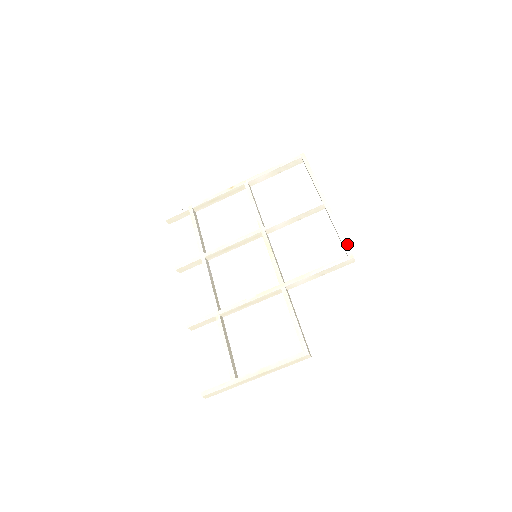
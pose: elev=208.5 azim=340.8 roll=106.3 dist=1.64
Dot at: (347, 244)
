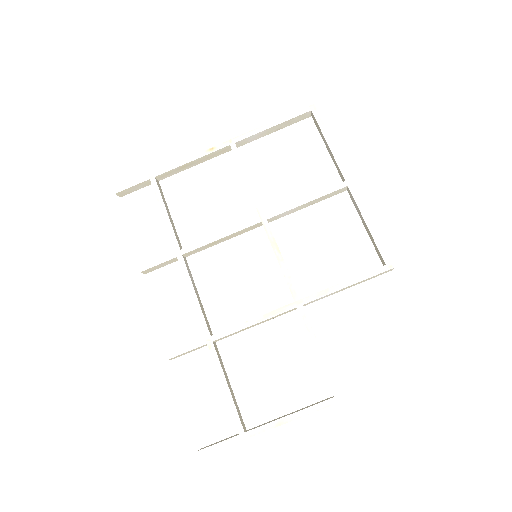
Dot at: (384, 248)
